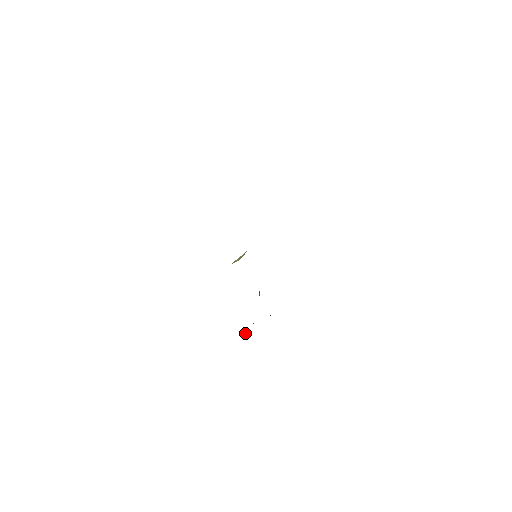
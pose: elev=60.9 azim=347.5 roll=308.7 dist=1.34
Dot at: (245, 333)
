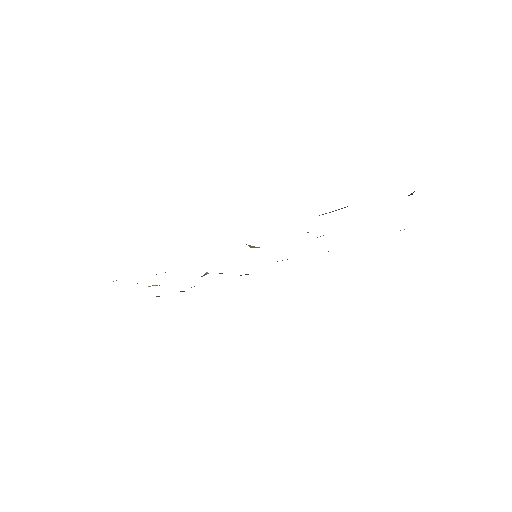
Dot at: occluded
